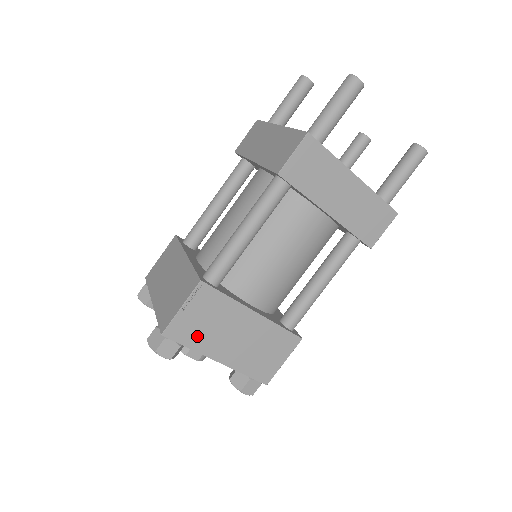
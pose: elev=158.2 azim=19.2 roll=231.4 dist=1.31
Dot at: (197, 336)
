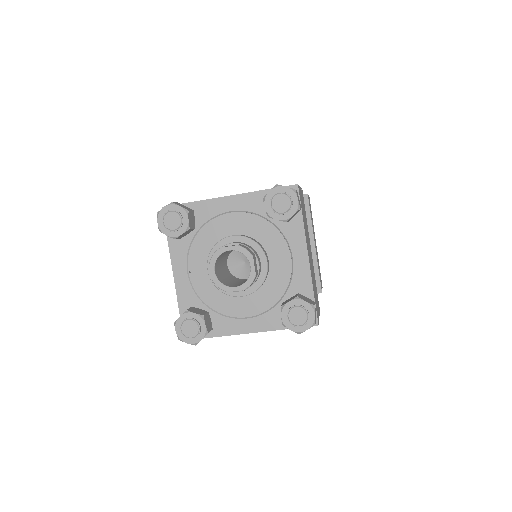
Dot at: (303, 217)
